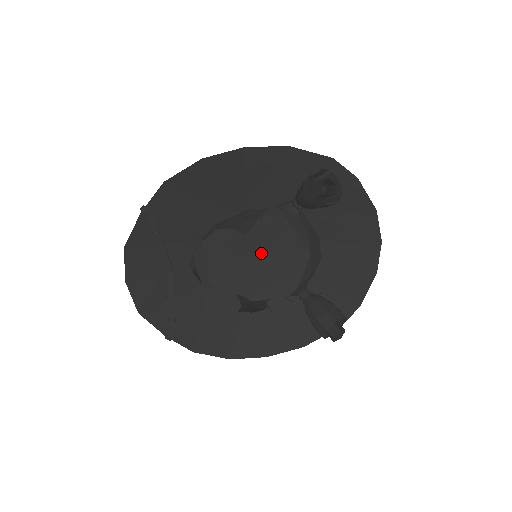
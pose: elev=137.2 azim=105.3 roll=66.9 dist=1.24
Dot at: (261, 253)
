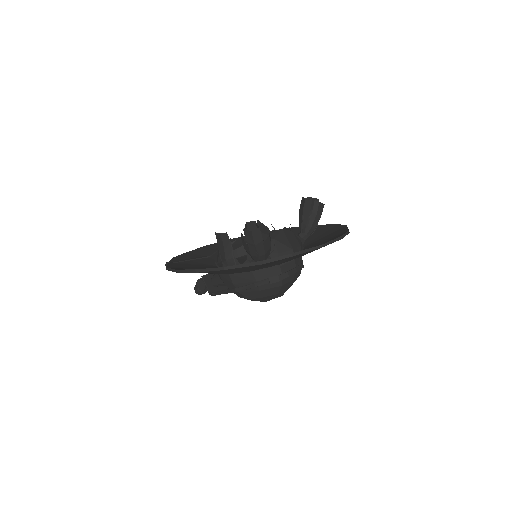
Dot at: occluded
